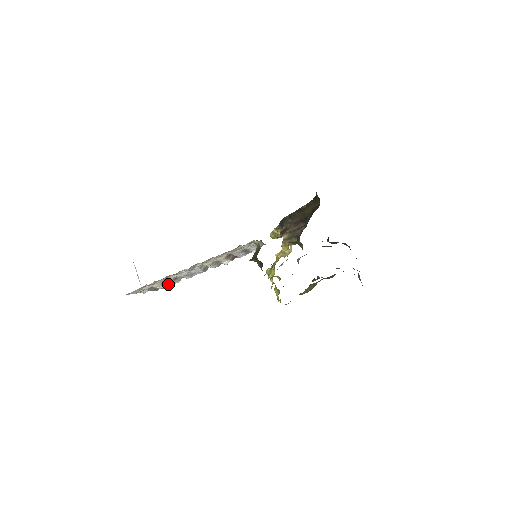
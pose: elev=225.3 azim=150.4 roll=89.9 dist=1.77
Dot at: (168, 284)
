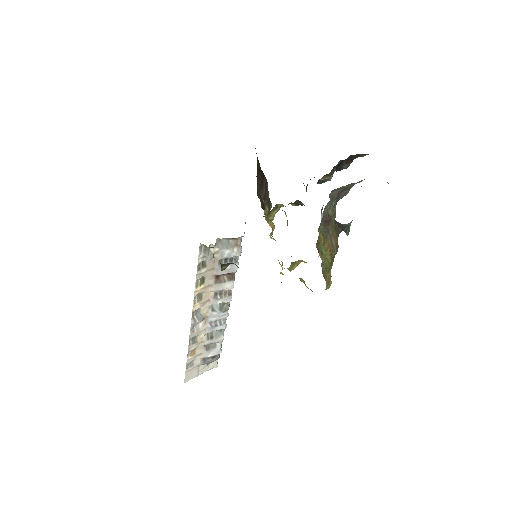
Dot at: (218, 345)
